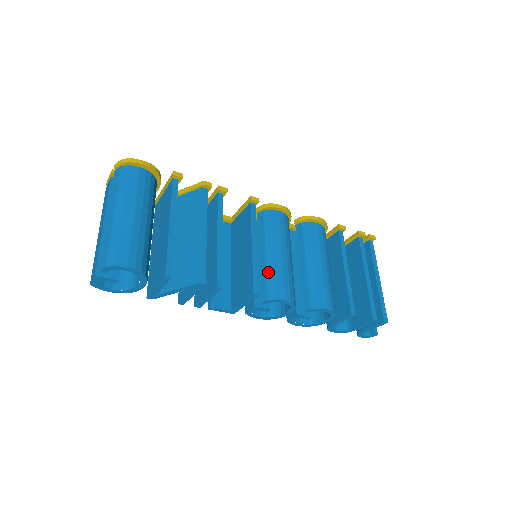
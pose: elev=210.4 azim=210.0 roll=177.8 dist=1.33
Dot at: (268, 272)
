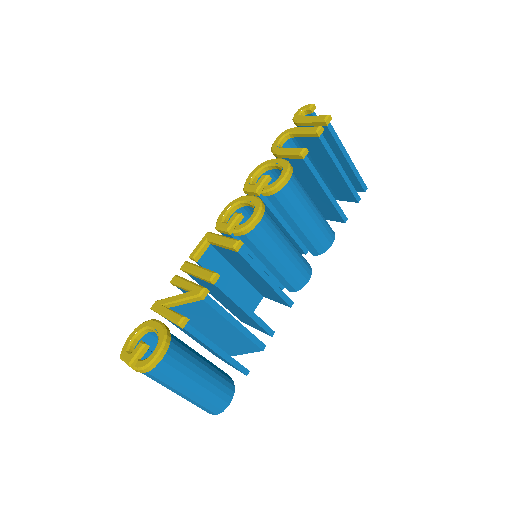
Dot at: (284, 276)
